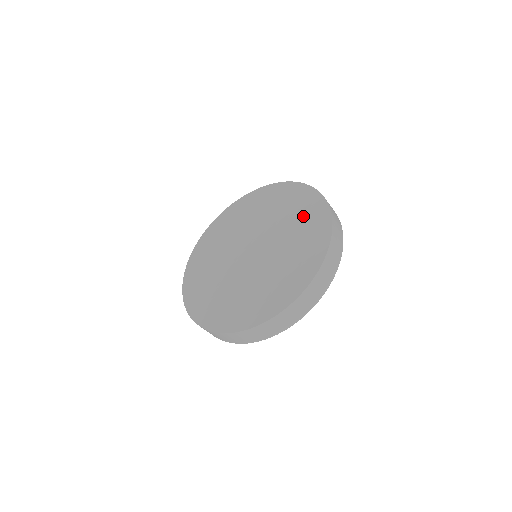
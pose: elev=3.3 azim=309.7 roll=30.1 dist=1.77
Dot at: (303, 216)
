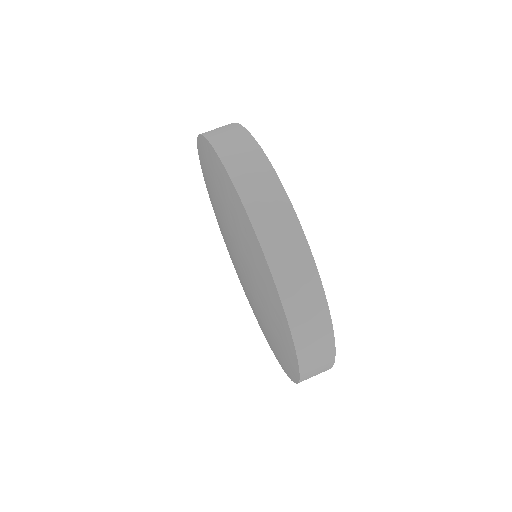
Dot at: (247, 245)
